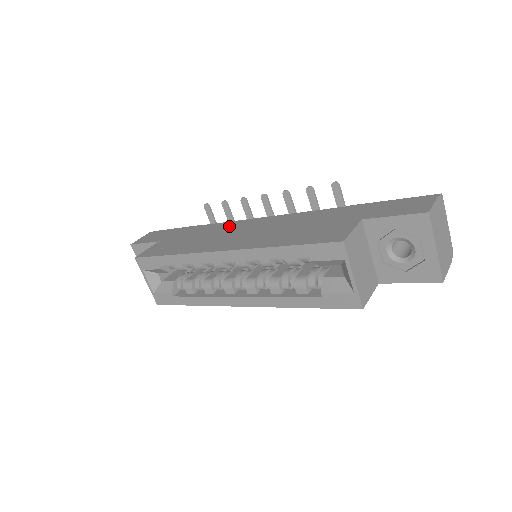
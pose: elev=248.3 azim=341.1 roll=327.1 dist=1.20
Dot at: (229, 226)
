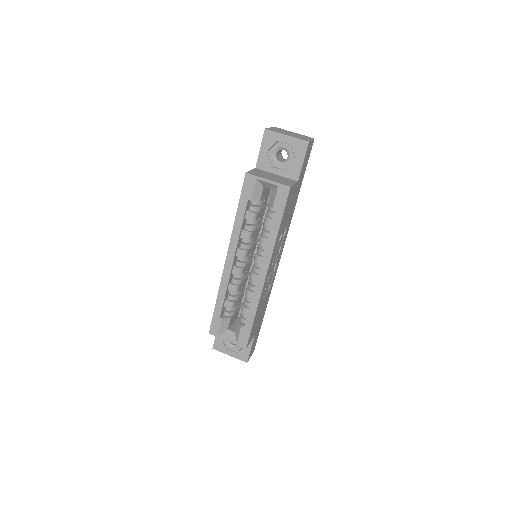
Dot at: occluded
